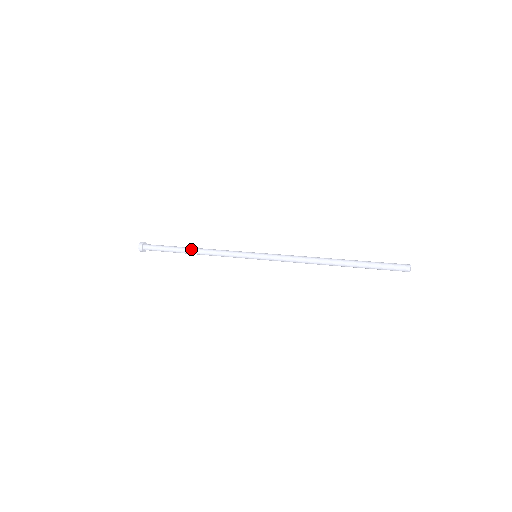
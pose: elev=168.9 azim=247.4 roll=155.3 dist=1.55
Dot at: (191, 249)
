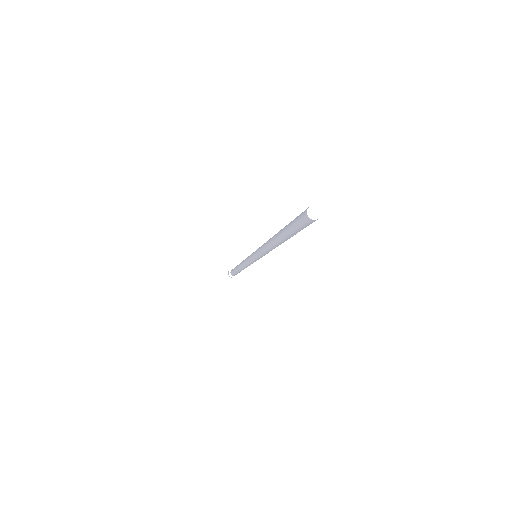
Dot at: (238, 266)
